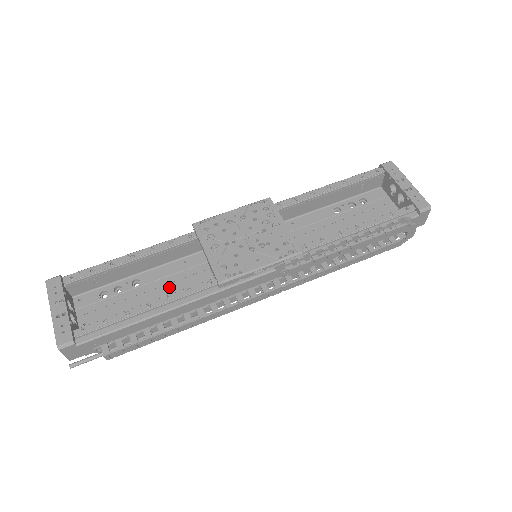
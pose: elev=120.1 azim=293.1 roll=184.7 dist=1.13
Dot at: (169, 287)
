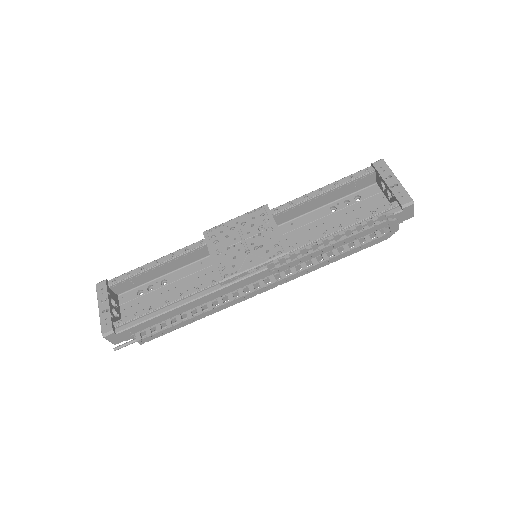
Dot at: (188, 285)
